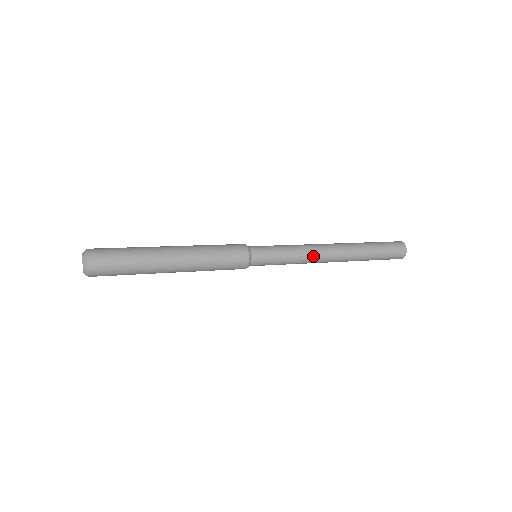
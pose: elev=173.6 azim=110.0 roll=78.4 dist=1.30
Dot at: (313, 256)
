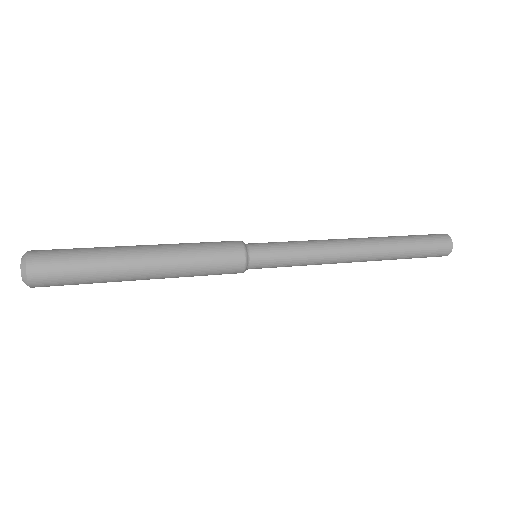
Dot at: (330, 259)
